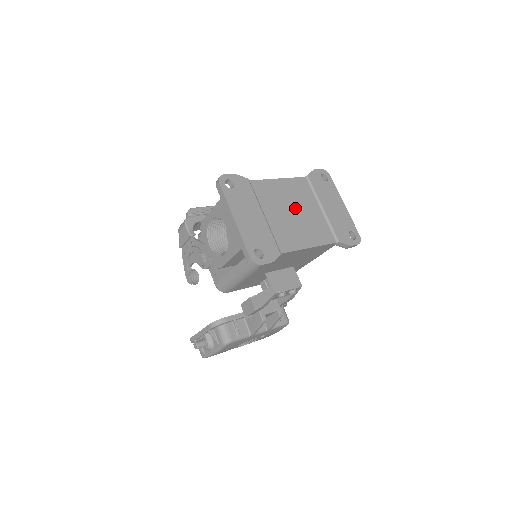
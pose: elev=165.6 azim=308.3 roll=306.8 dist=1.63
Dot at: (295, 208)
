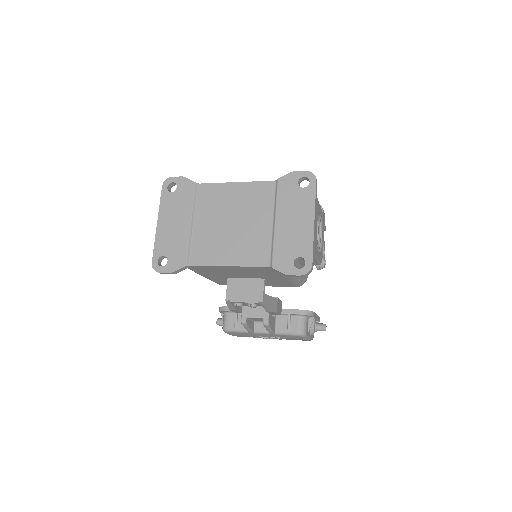
Dot at: (237, 218)
